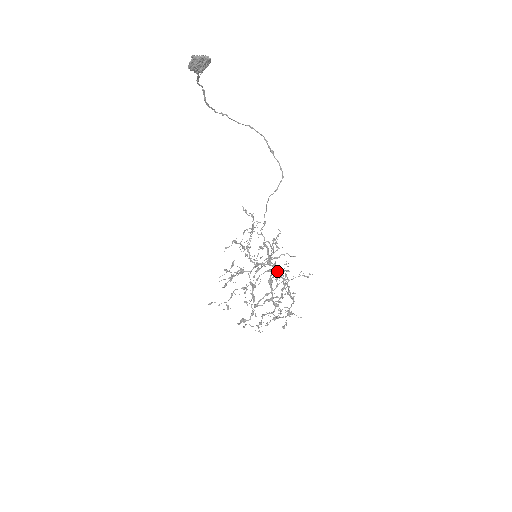
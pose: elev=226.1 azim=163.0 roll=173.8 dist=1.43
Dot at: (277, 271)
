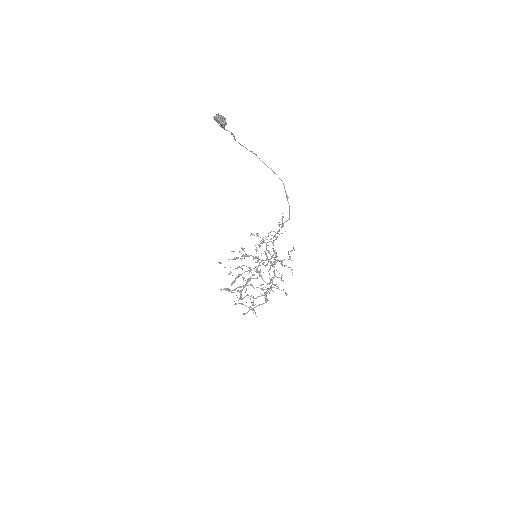
Dot at: occluded
